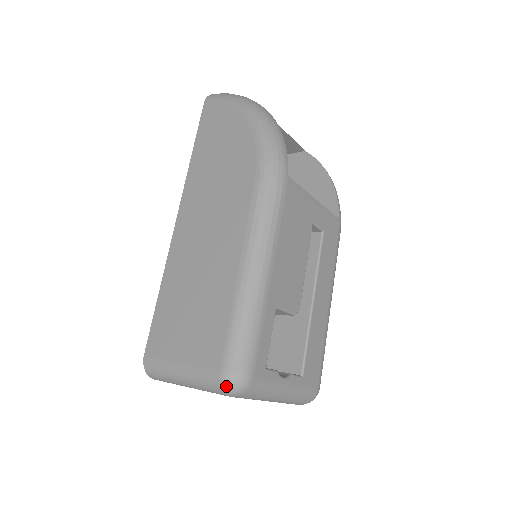
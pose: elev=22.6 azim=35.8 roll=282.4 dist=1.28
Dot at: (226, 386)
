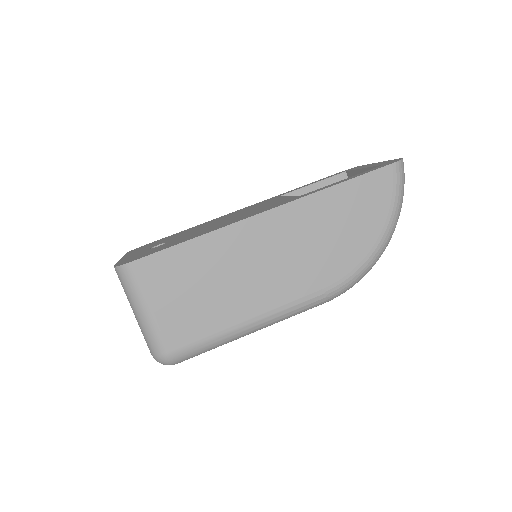
Dot at: (160, 360)
